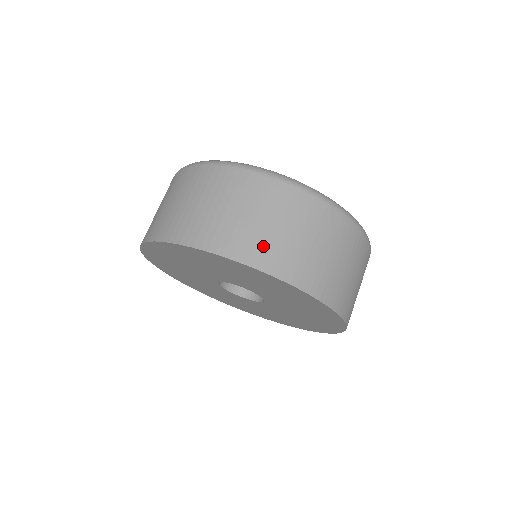
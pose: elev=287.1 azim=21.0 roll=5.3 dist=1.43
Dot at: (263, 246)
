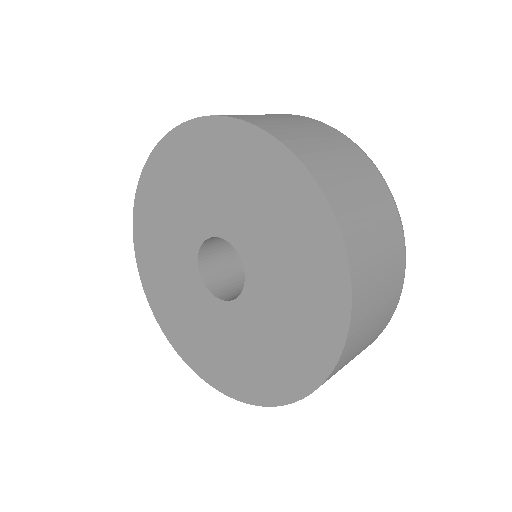
Dot at: (332, 175)
